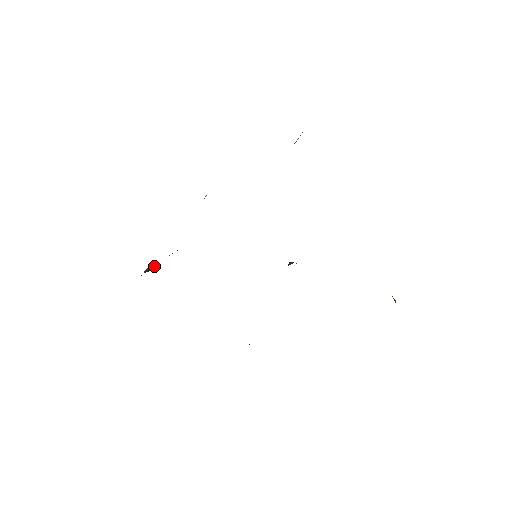
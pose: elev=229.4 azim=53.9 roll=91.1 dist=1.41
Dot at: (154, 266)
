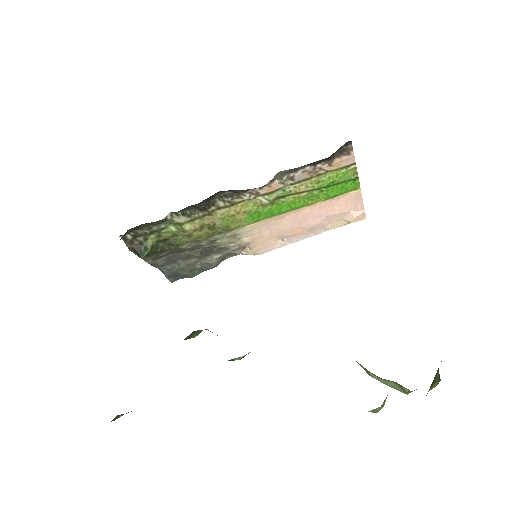
Dot at: (145, 252)
